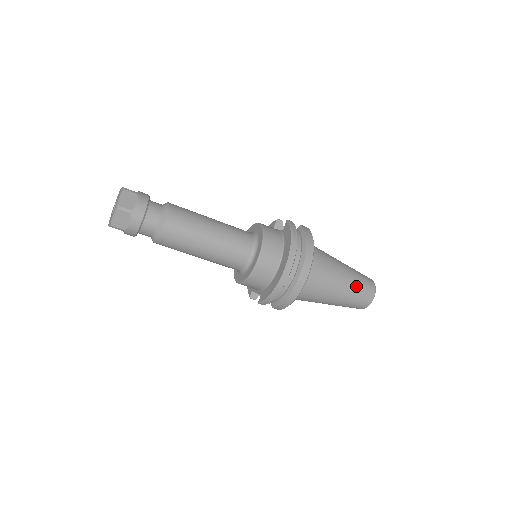
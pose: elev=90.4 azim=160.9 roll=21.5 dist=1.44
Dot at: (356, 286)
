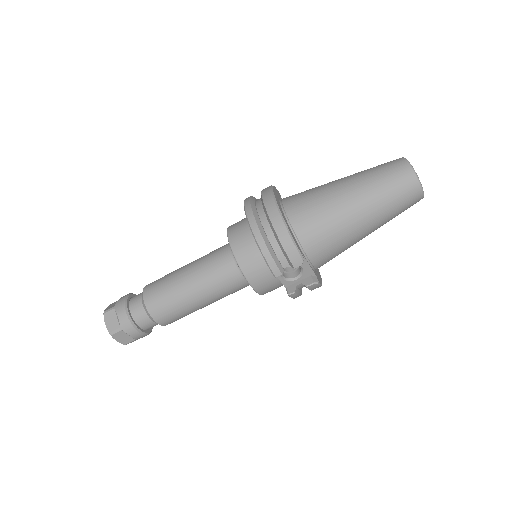
Dot at: (368, 173)
